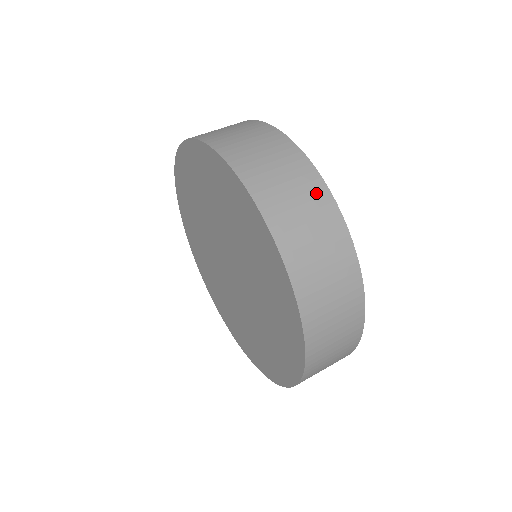
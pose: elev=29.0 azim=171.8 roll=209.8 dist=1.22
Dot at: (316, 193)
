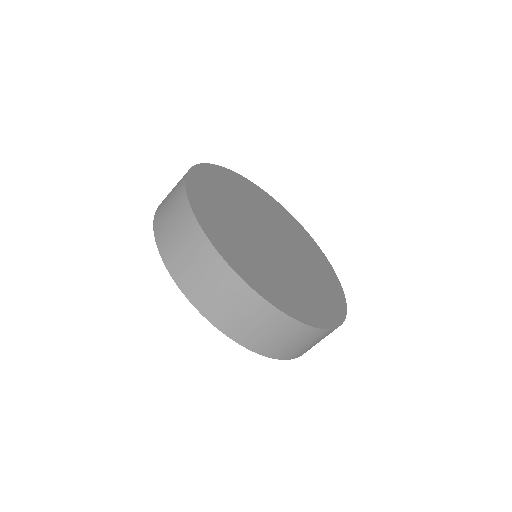
Dot at: (206, 254)
